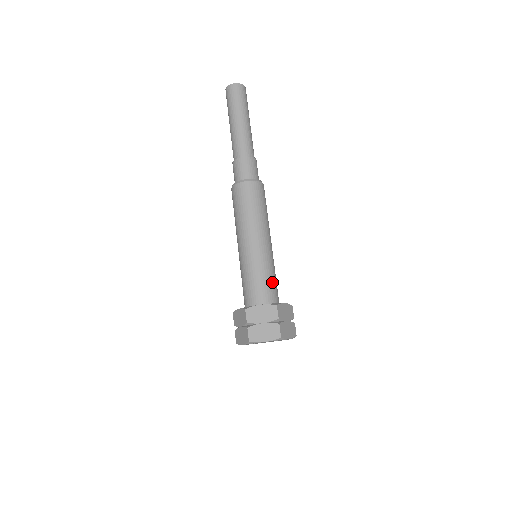
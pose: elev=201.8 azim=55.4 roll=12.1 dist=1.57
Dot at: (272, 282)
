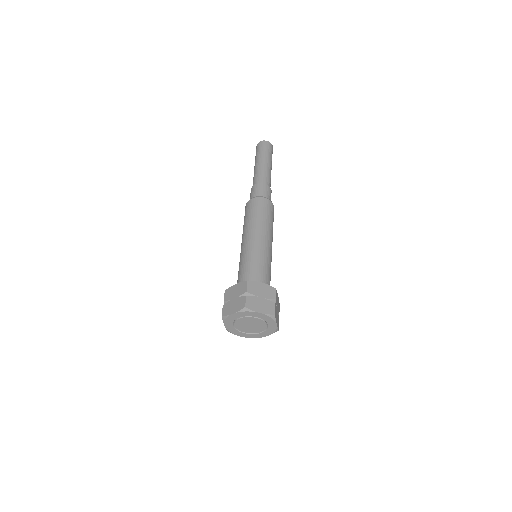
Dot at: (257, 269)
